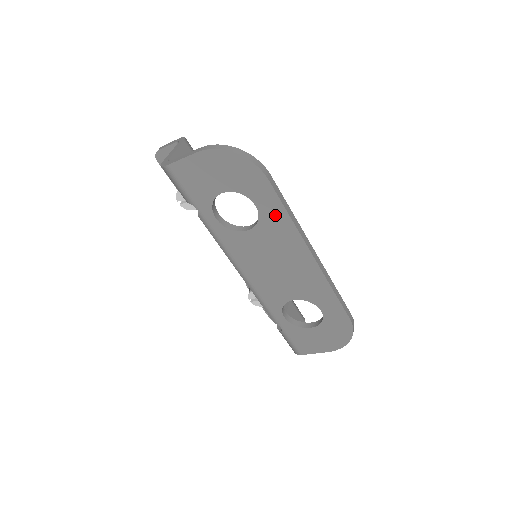
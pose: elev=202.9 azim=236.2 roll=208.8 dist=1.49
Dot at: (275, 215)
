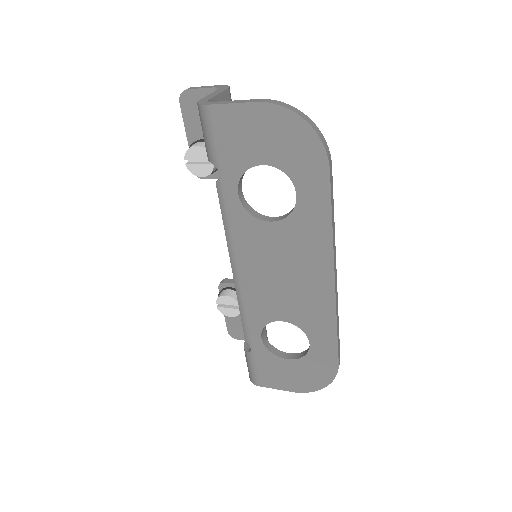
Dot at: (315, 214)
